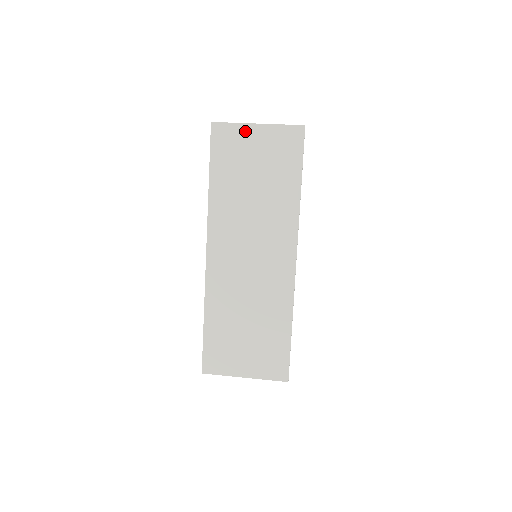
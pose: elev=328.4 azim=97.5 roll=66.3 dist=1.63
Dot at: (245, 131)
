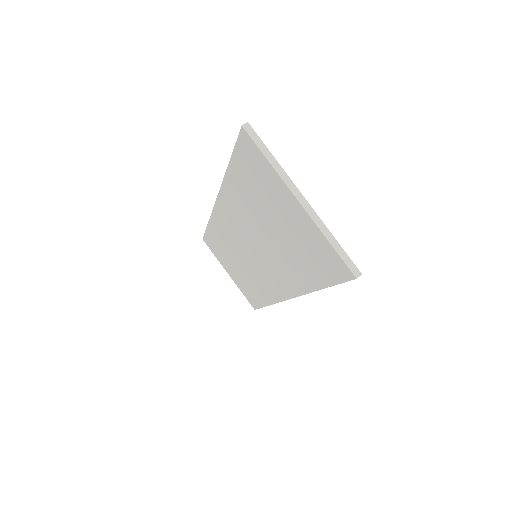
Dot at: (280, 187)
